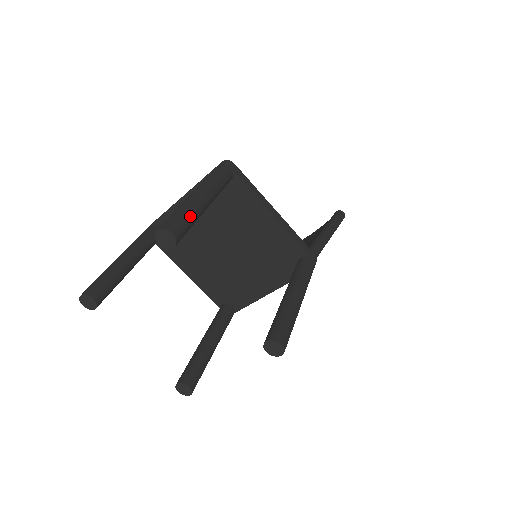
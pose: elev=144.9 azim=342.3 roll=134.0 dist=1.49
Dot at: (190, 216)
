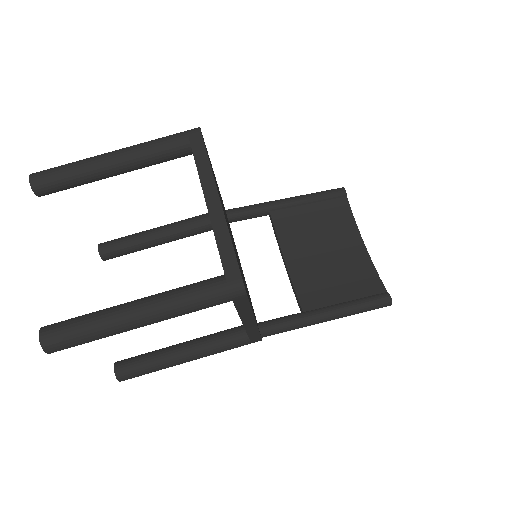
Dot at: occluded
